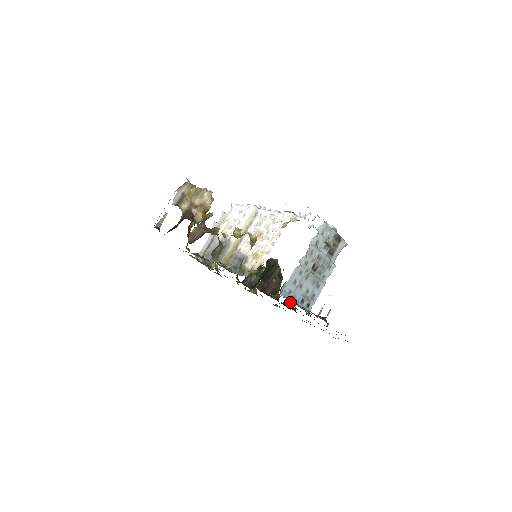
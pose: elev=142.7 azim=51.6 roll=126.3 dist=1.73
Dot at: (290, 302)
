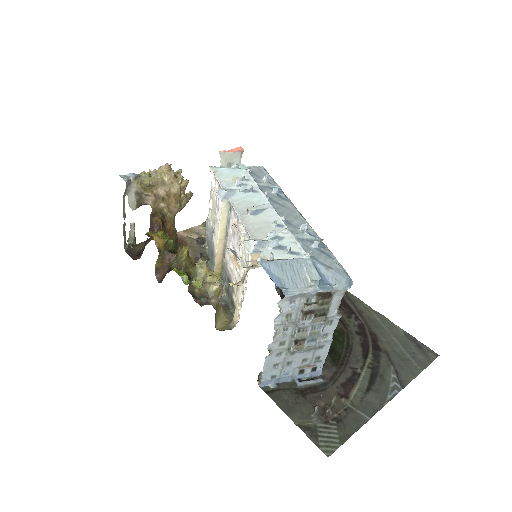
Dot at: occluded
